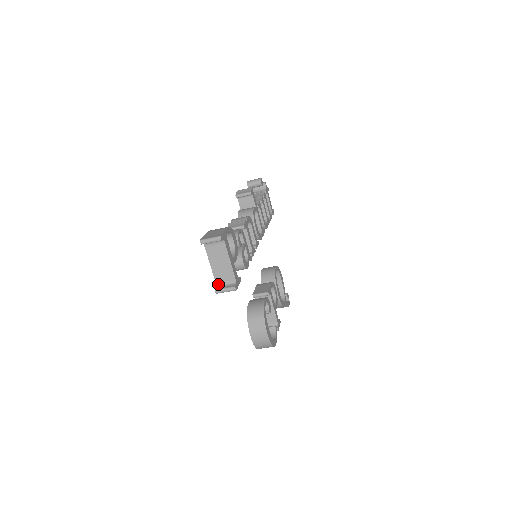
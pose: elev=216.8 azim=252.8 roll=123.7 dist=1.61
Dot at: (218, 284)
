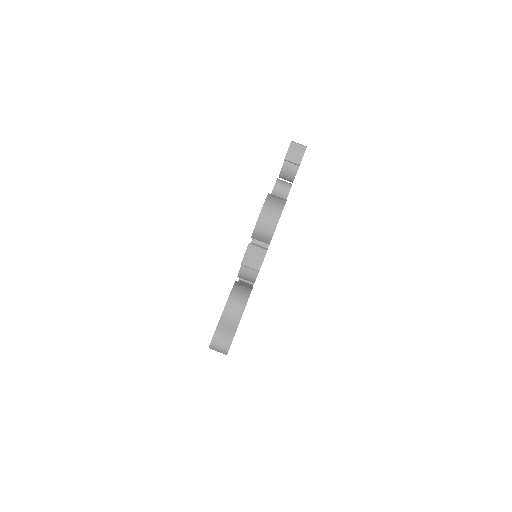
Dot at: occluded
